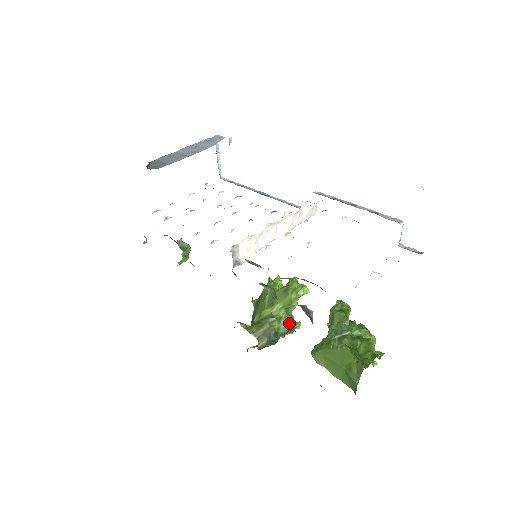
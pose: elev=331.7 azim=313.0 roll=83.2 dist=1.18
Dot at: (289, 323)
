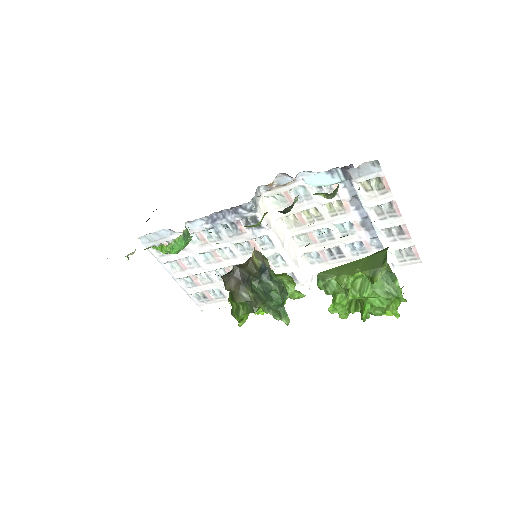
Dot at: (284, 287)
